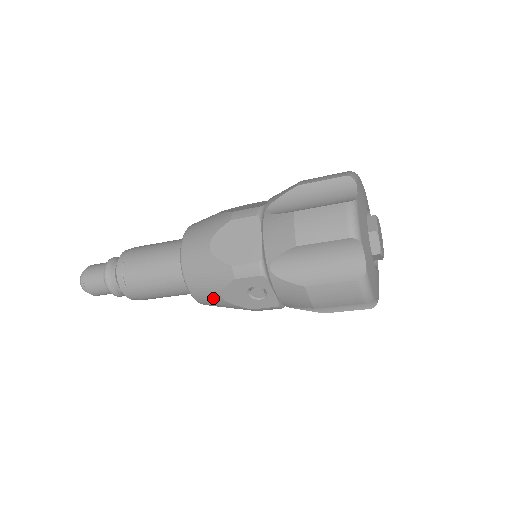
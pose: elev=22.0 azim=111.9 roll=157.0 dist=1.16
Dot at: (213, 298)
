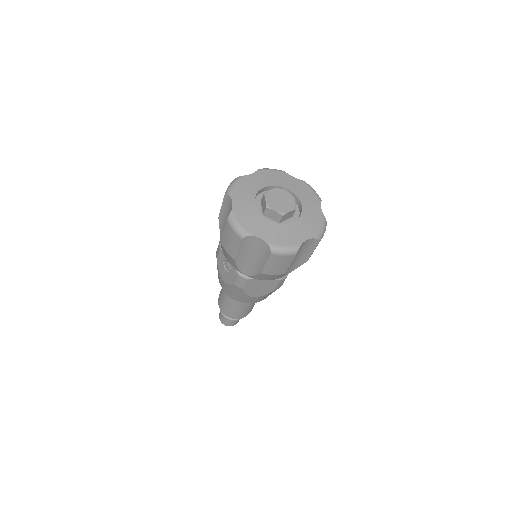
Dot at: (224, 284)
